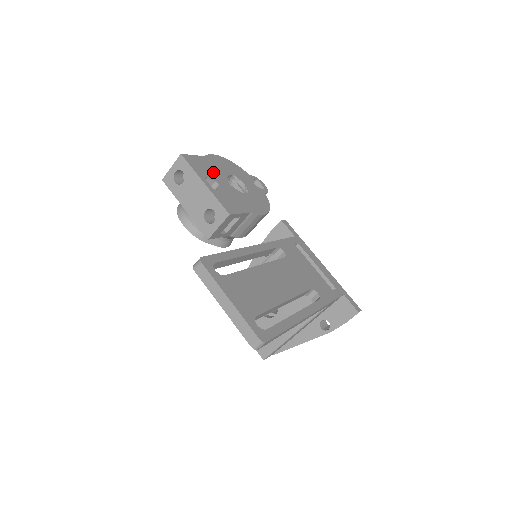
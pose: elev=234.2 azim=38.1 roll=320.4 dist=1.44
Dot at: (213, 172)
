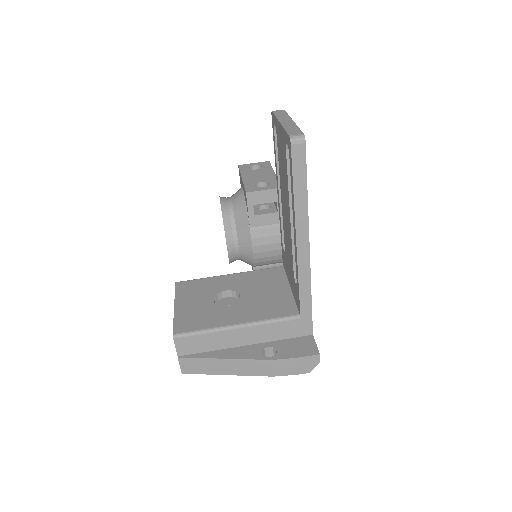
Dot at: occluded
